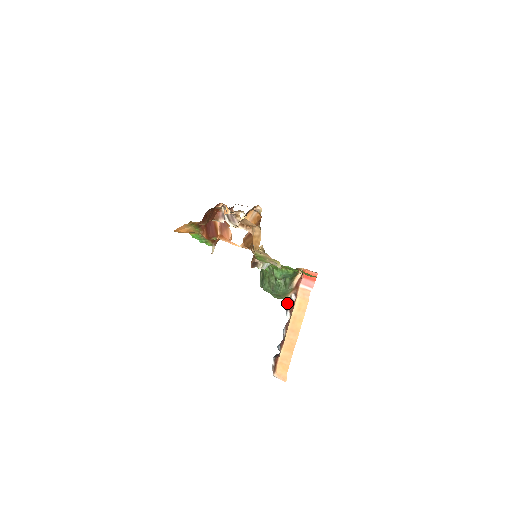
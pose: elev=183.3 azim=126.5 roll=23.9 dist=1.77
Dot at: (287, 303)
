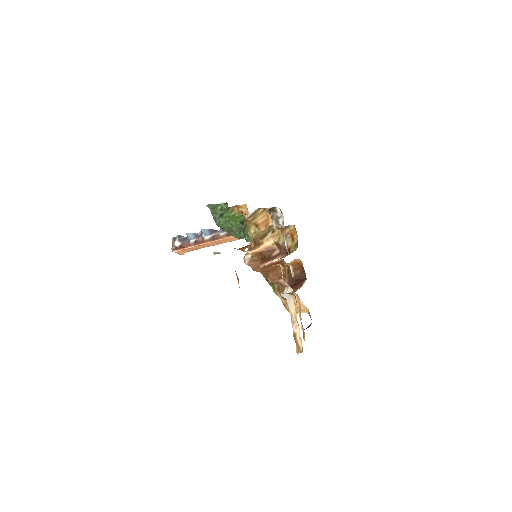
Dot at: occluded
